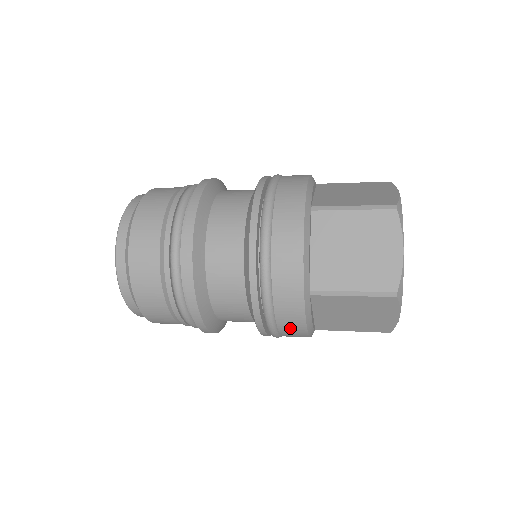
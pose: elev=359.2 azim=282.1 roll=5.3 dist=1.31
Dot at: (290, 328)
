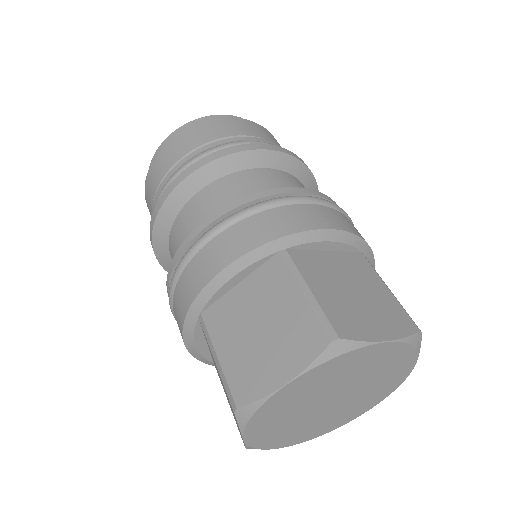
Dot at: occluded
